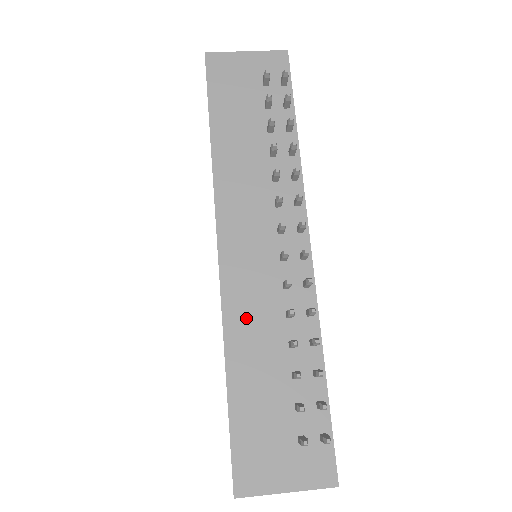
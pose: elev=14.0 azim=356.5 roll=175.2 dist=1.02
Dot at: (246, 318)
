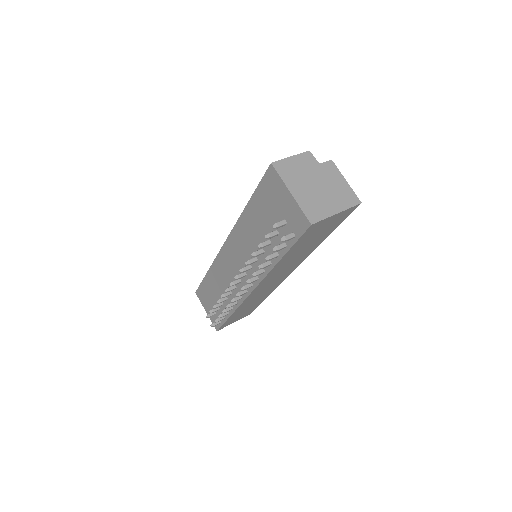
Dot at: (219, 273)
